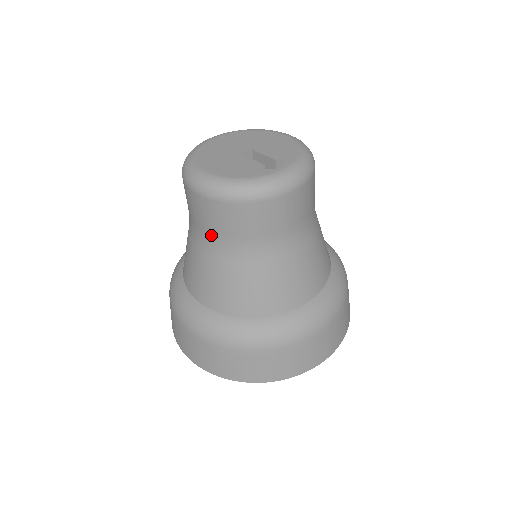
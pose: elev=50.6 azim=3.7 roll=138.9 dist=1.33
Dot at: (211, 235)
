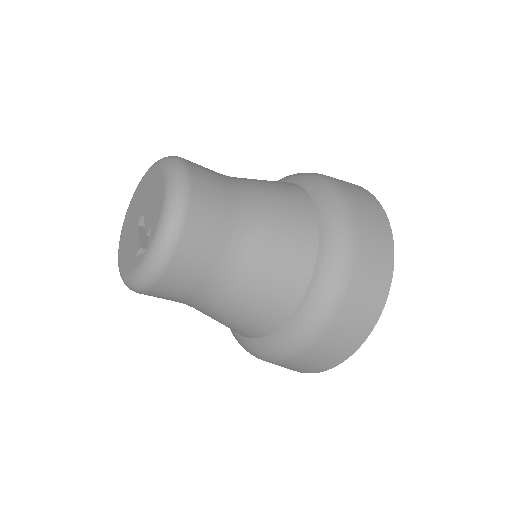
Dot at: occluded
